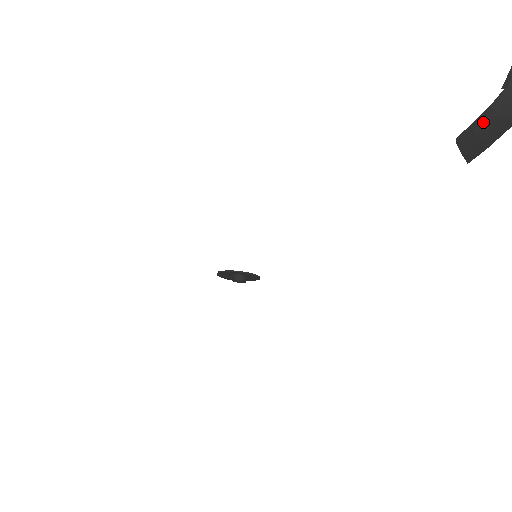
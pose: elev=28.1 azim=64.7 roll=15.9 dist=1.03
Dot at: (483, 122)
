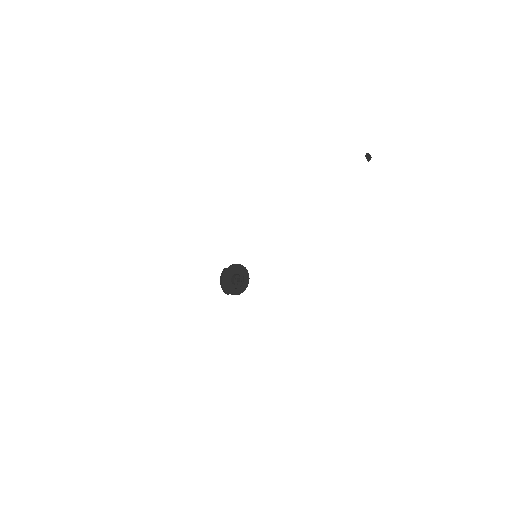
Dot at: (367, 155)
